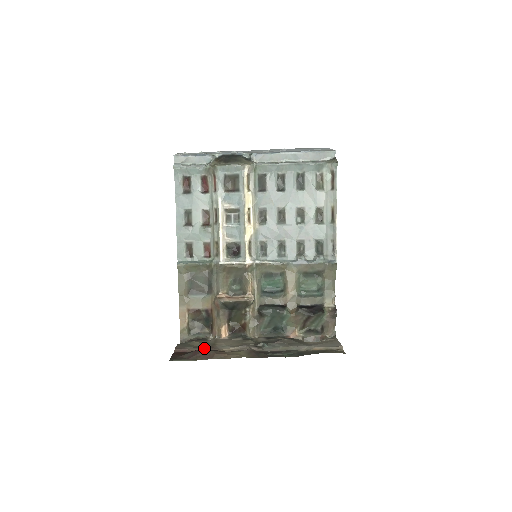
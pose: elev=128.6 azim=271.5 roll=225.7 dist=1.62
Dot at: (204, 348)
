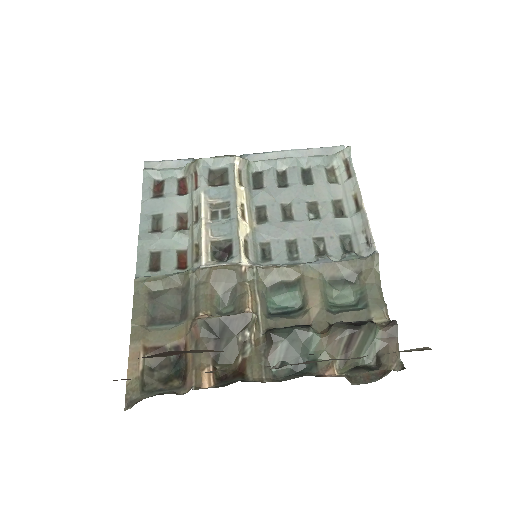
Dot at: occluded
